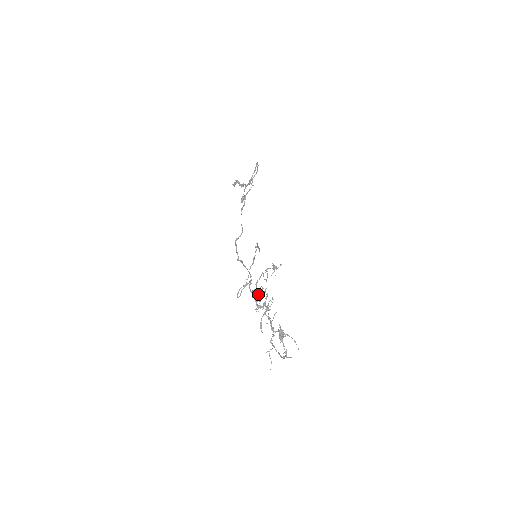
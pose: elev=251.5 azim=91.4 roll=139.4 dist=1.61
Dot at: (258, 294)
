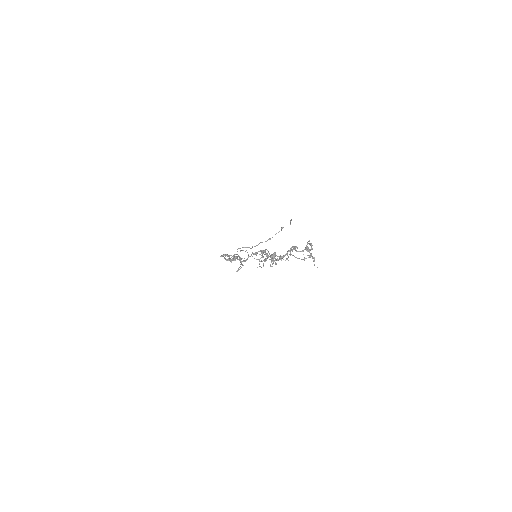
Dot at: (261, 257)
